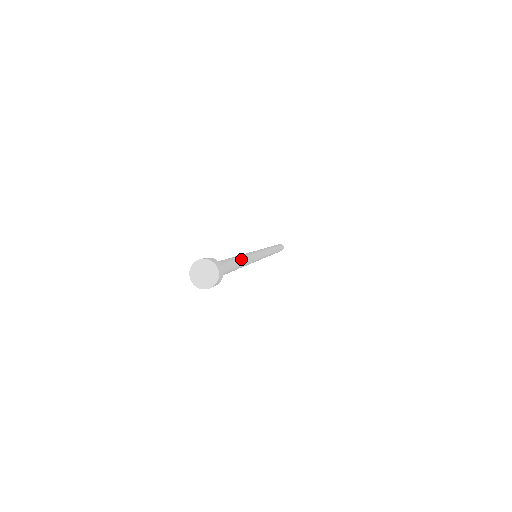
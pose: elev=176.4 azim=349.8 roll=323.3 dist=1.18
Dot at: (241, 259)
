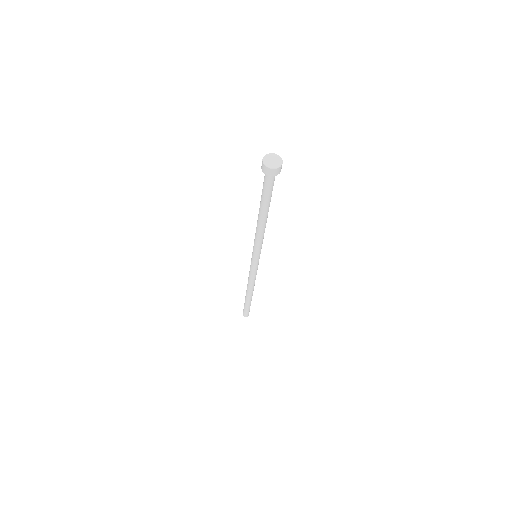
Dot at: occluded
